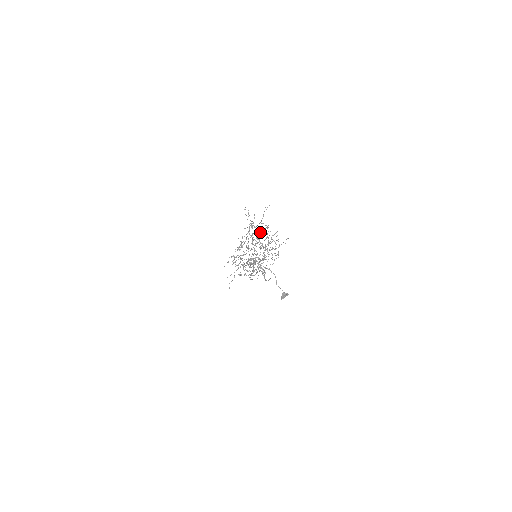
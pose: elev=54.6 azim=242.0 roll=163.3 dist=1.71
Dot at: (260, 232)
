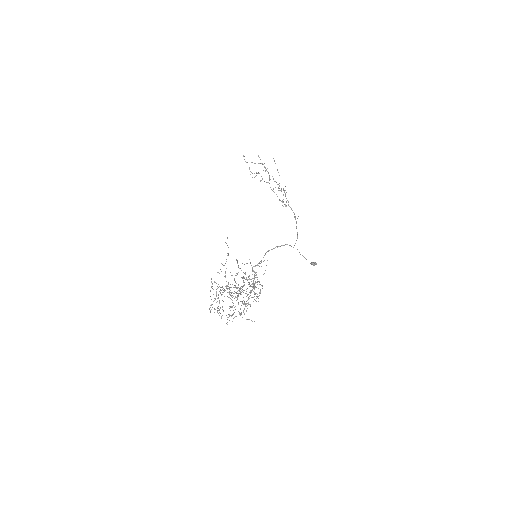
Dot at: occluded
